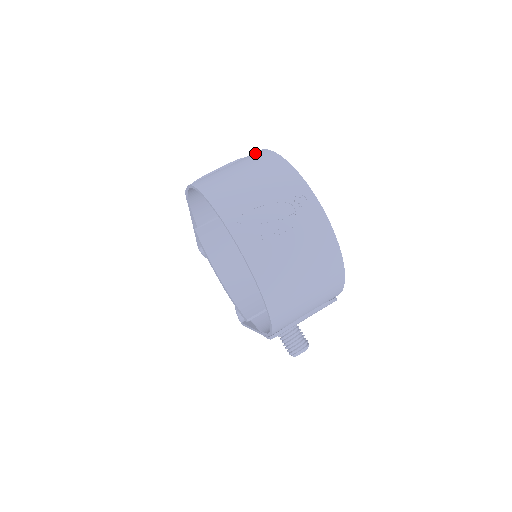
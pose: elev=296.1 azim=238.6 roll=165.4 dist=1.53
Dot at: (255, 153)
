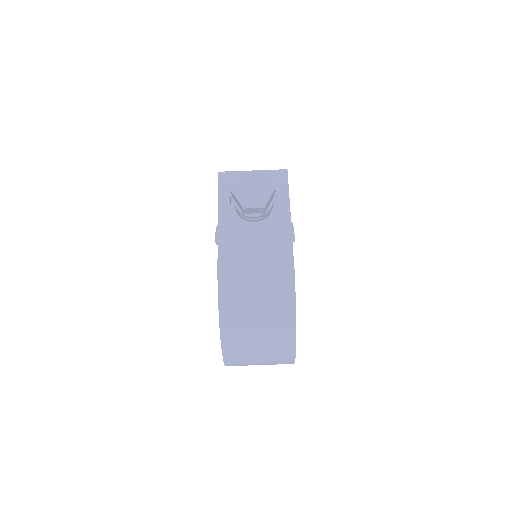
Dot at: (287, 324)
